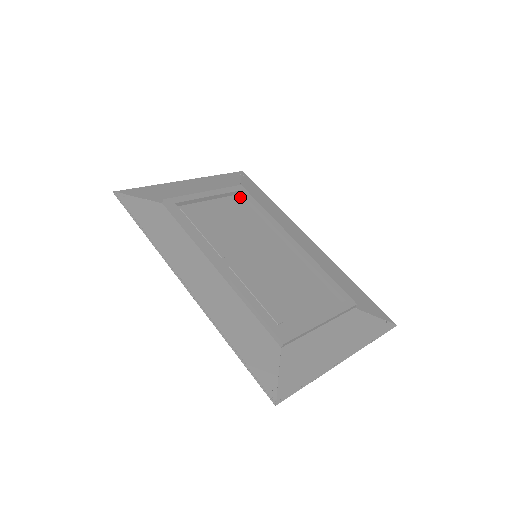
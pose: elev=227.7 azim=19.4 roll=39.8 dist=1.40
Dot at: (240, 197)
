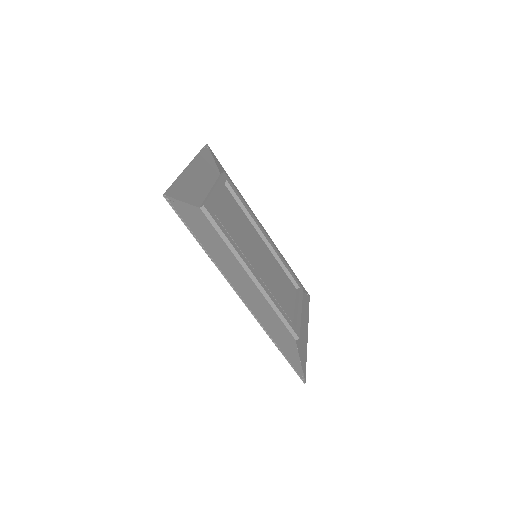
Dot at: (225, 186)
